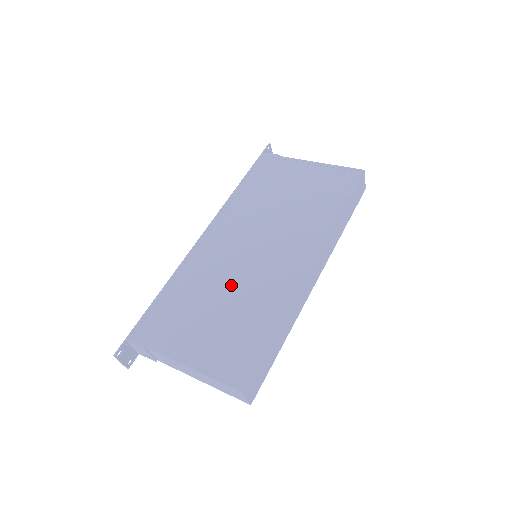
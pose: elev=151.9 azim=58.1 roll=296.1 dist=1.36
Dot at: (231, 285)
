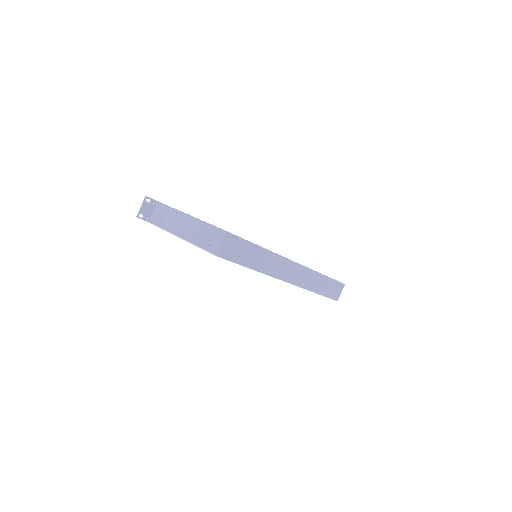
Dot at: occluded
